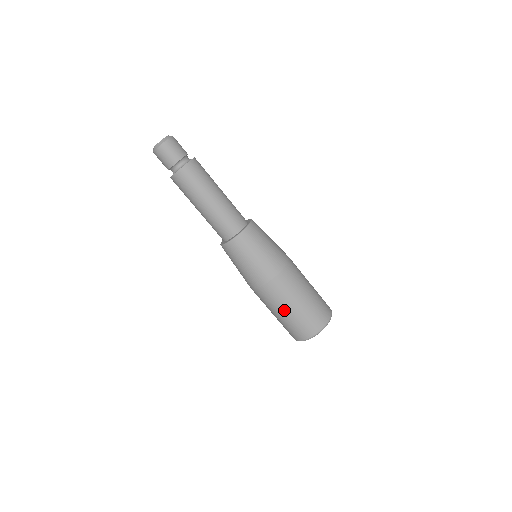
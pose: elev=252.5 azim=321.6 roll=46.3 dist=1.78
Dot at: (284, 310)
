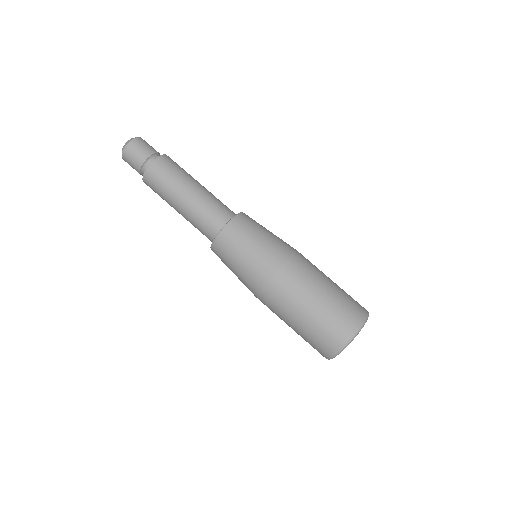
Dot at: (319, 290)
